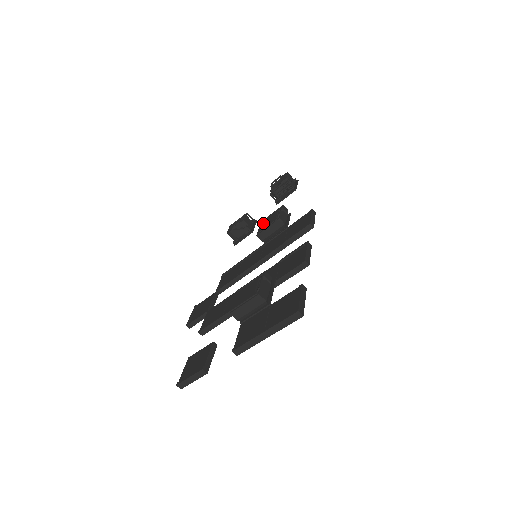
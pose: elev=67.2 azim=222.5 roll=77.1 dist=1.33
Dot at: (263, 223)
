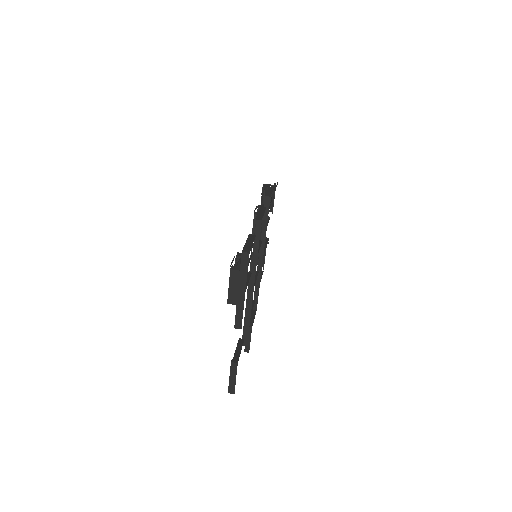
Dot at: occluded
